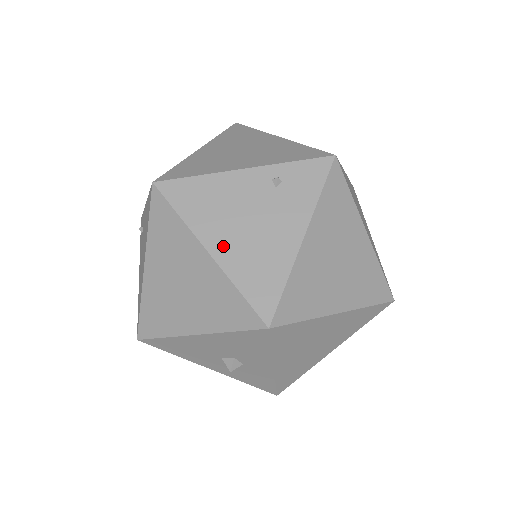
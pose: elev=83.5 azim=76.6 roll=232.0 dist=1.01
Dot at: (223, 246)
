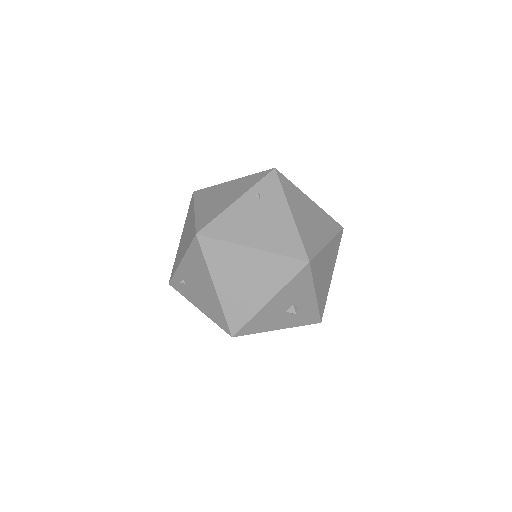
Dot at: (257, 241)
